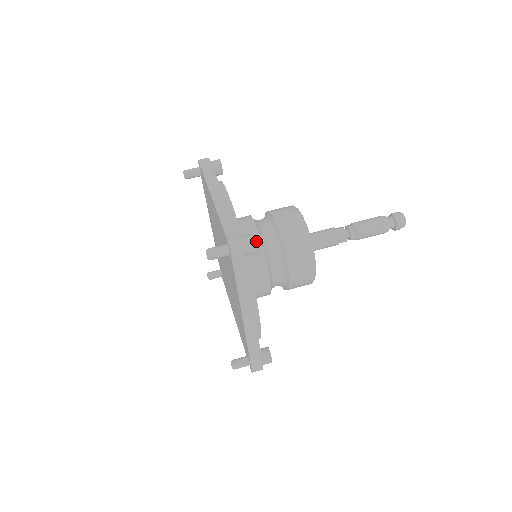
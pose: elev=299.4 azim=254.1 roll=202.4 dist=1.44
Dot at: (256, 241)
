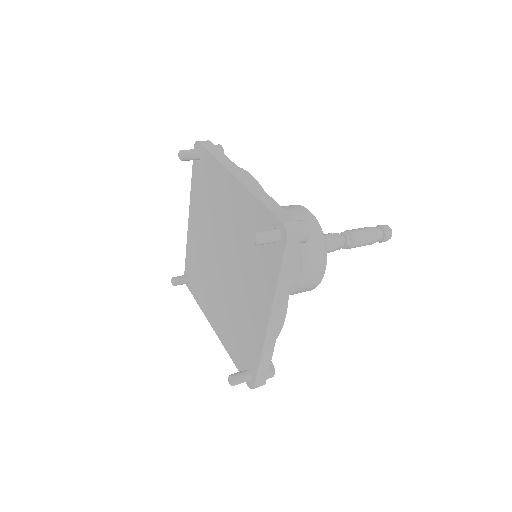
Dot at: occluded
